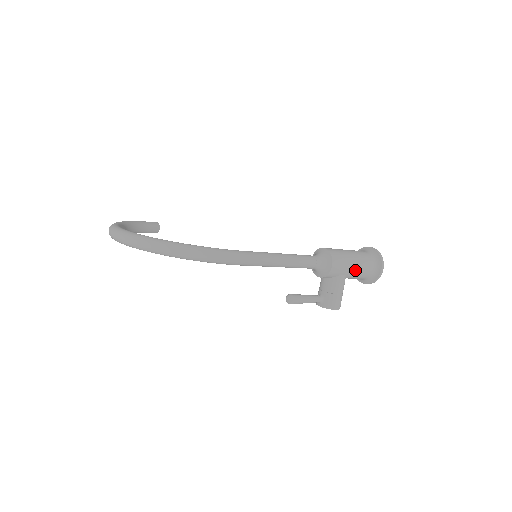
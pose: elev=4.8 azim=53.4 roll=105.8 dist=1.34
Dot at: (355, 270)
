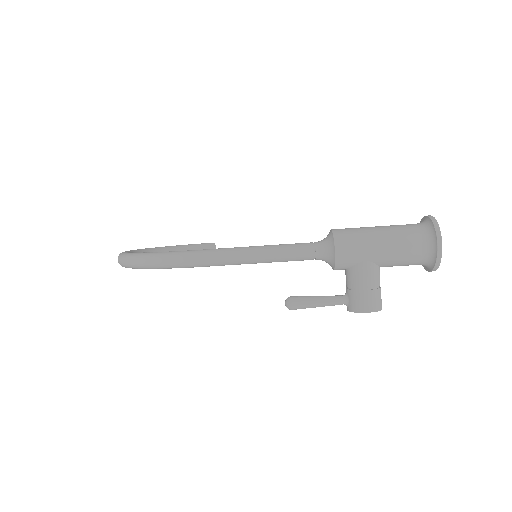
Dot at: (385, 252)
